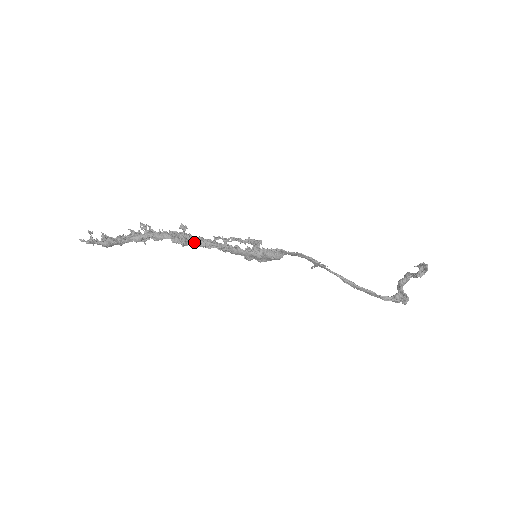
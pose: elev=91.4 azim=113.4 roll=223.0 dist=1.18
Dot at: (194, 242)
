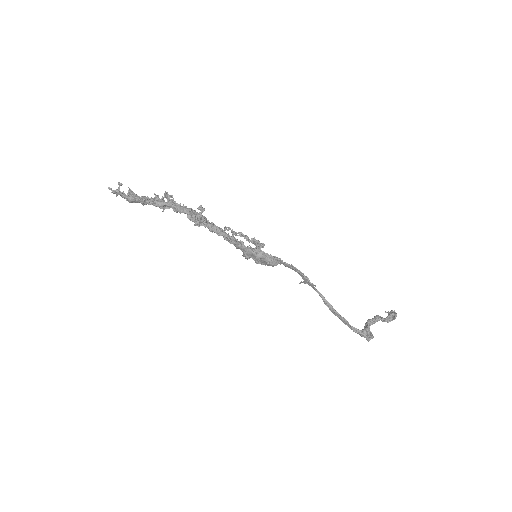
Dot at: (207, 225)
